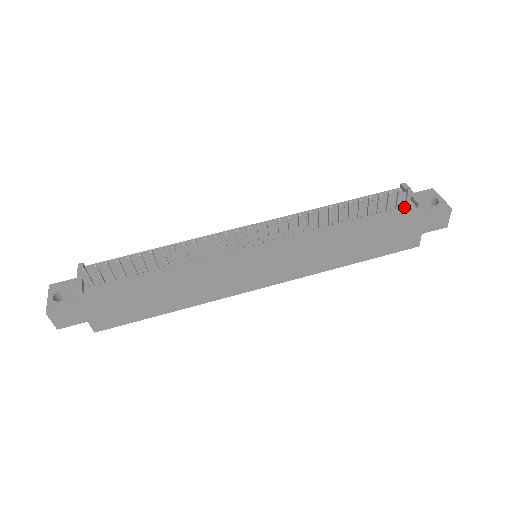
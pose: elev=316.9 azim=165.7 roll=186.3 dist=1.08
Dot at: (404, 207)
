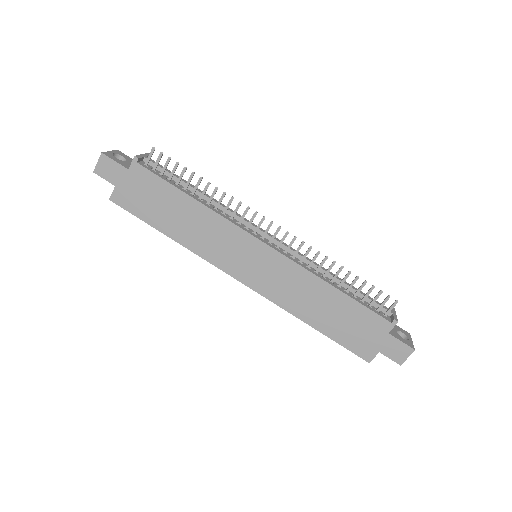
Dot at: (382, 314)
